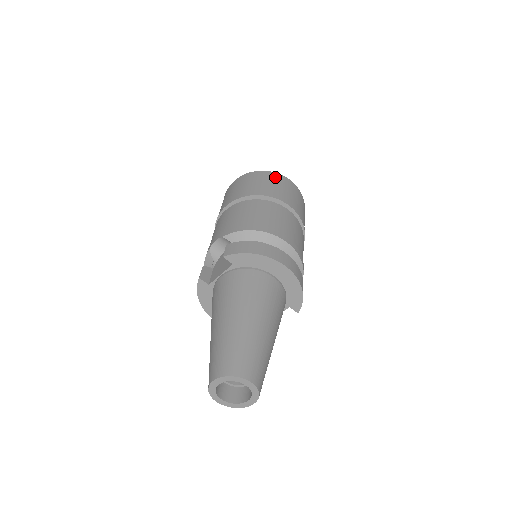
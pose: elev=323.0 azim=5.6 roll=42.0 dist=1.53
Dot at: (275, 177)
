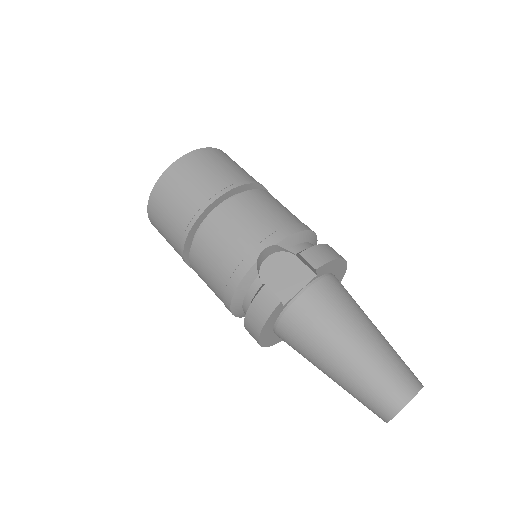
Dot at: (228, 156)
